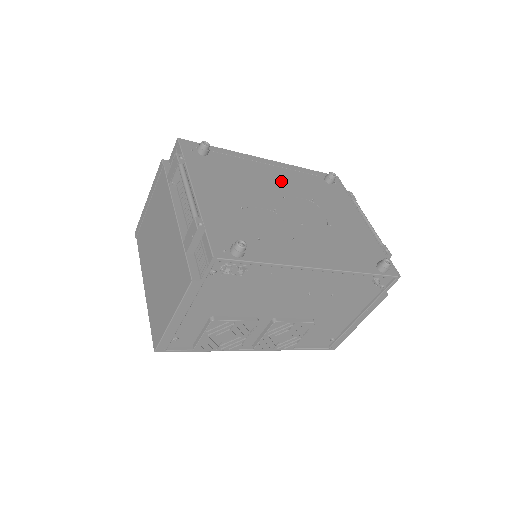
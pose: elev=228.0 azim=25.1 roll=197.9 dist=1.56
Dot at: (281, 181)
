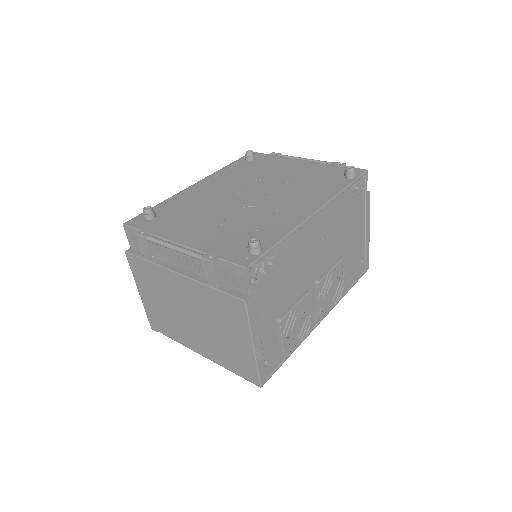
Dot at: (222, 187)
